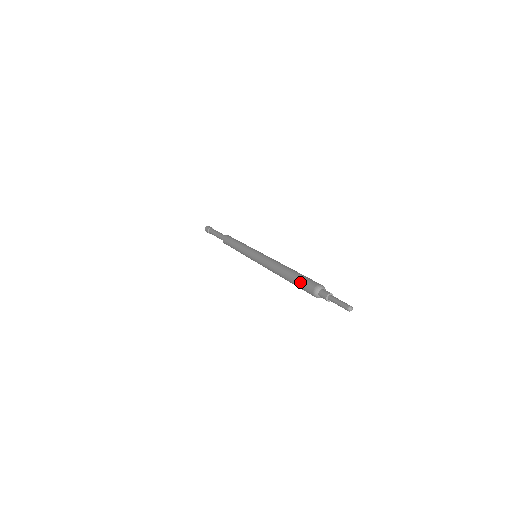
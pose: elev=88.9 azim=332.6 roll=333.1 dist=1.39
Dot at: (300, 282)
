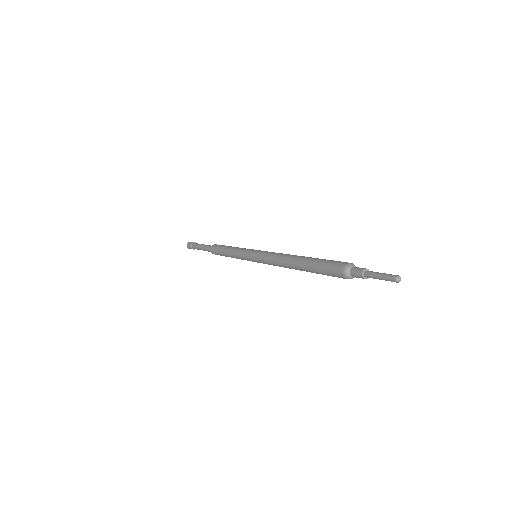
Dot at: (323, 274)
